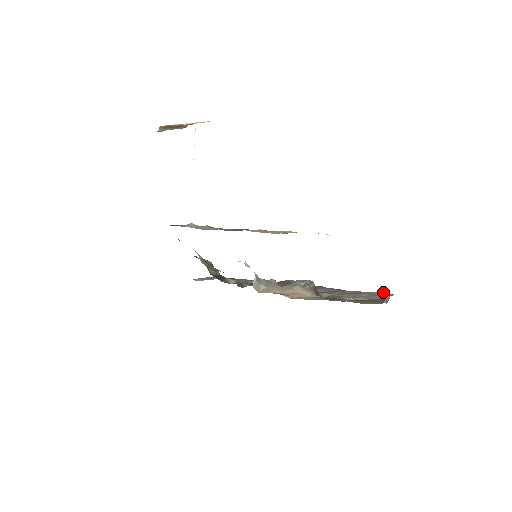
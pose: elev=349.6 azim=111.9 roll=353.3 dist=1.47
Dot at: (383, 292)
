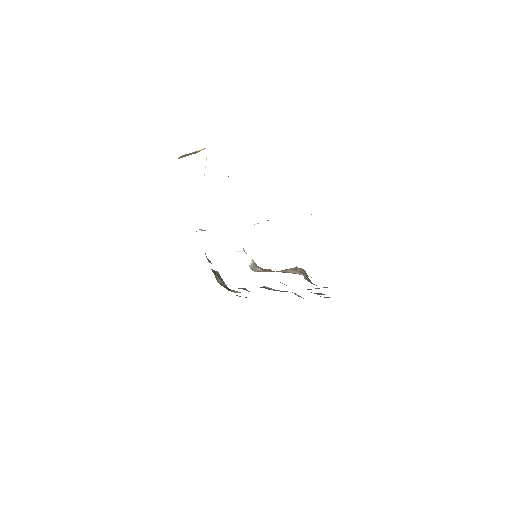
Dot at: occluded
